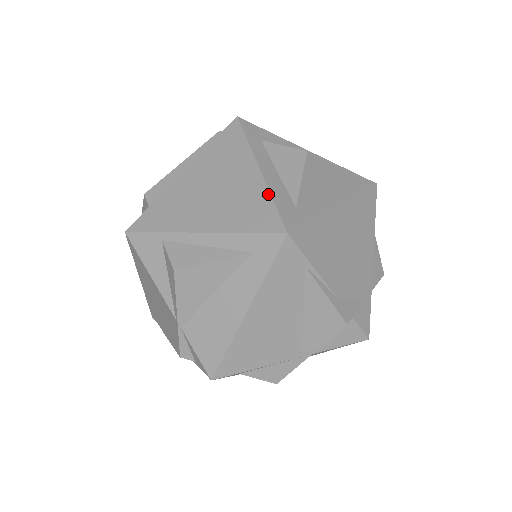
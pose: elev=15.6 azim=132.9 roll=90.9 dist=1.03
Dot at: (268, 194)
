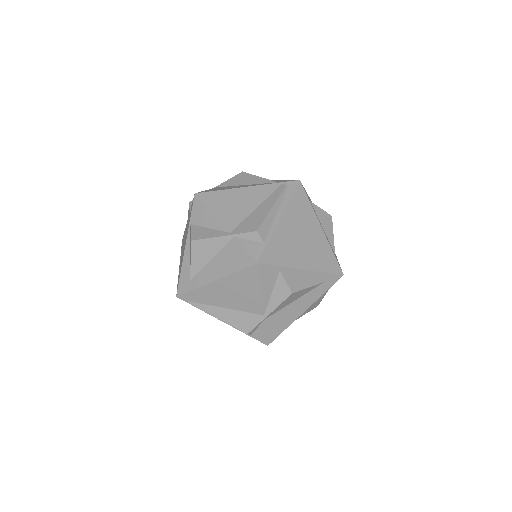
Dot at: (330, 248)
